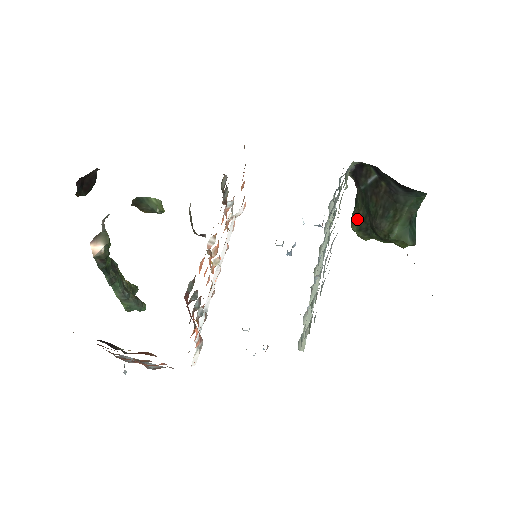
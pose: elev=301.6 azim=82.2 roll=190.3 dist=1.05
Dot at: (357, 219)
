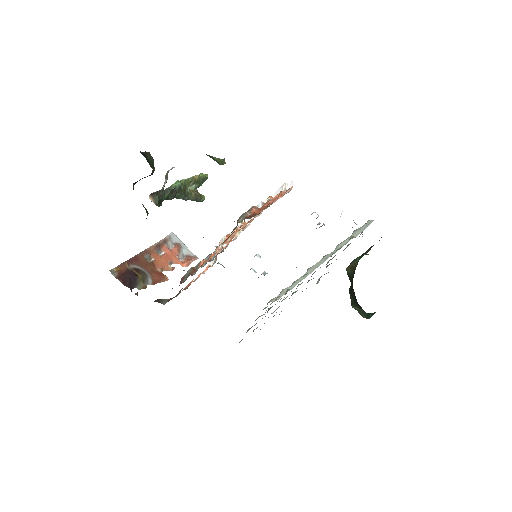
Dot at: (350, 270)
